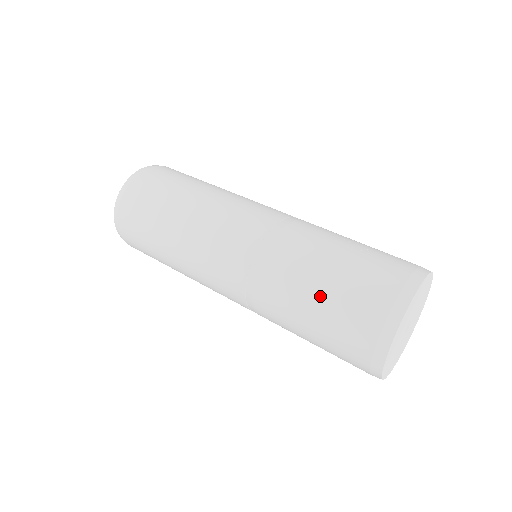
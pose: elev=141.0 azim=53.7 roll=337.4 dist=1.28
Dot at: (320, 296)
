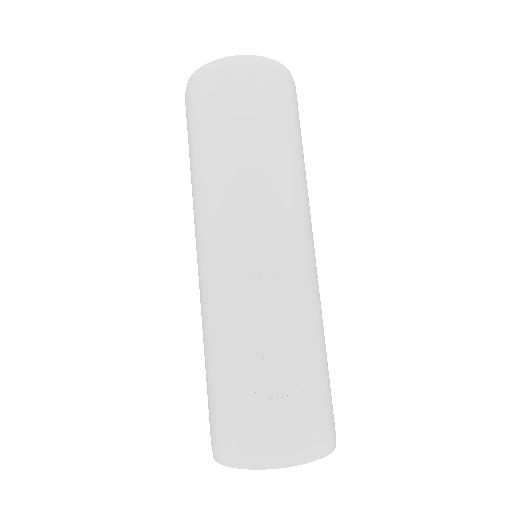
Dot at: (207, 375)
